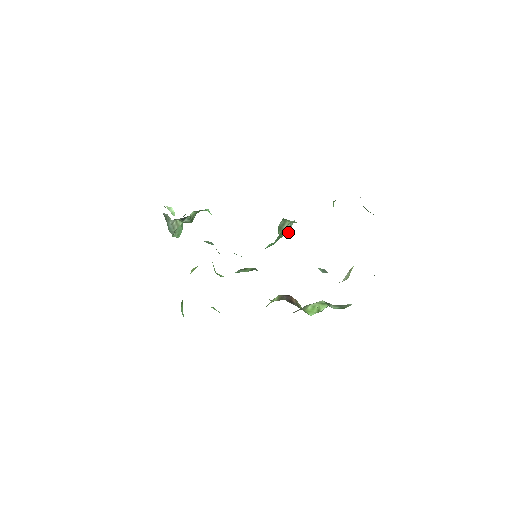
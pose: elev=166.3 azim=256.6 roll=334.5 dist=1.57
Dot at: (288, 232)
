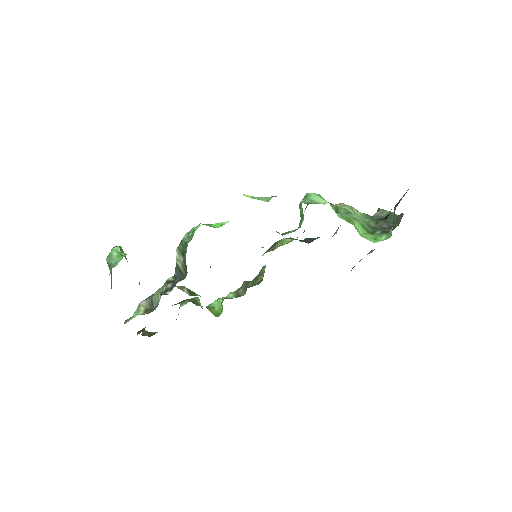
Dot at: occluded
